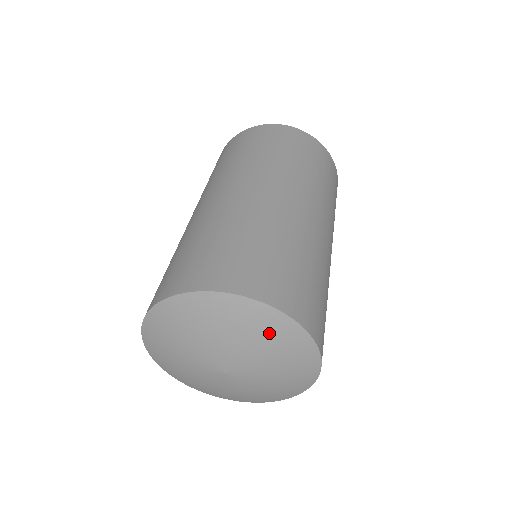
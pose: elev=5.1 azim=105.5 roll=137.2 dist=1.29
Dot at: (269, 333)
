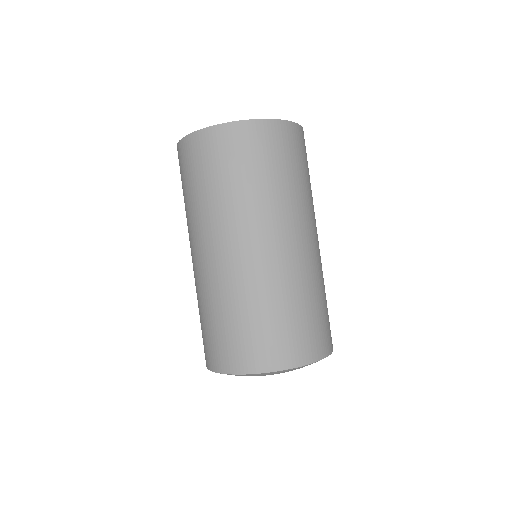
Dot at: occluded
